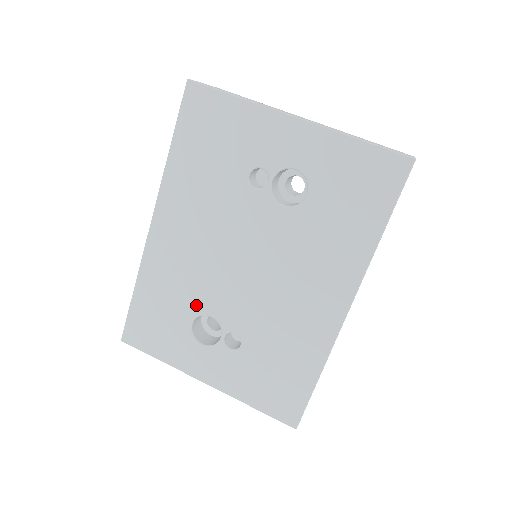
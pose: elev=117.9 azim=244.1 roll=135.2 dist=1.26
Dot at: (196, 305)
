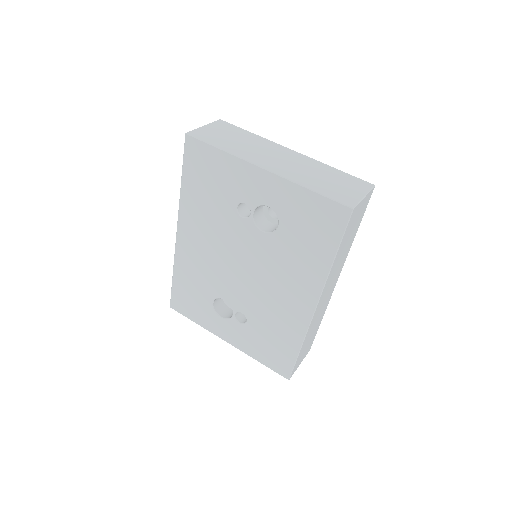
Dot at: (214, 291)
